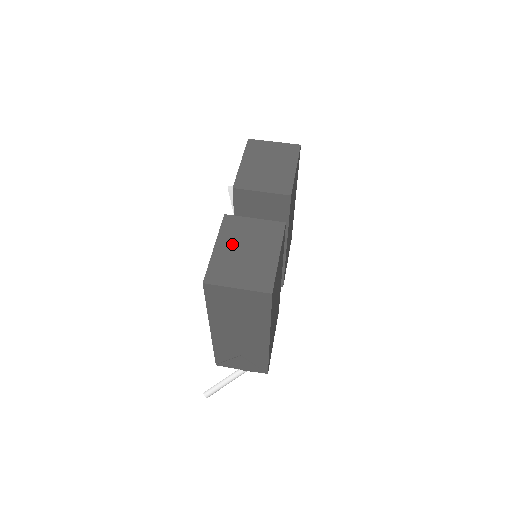
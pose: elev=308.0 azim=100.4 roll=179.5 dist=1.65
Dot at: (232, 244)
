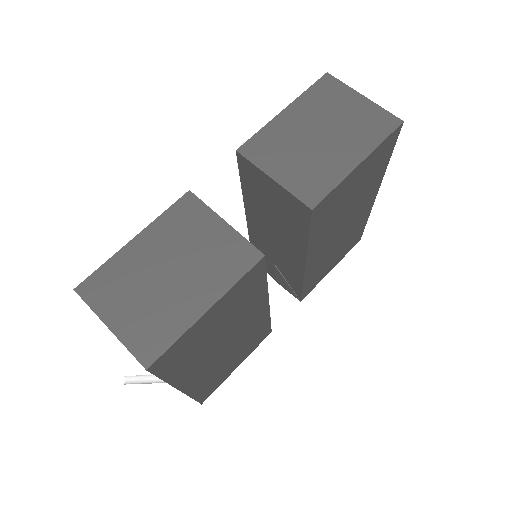
Dot at: (160, 248)
